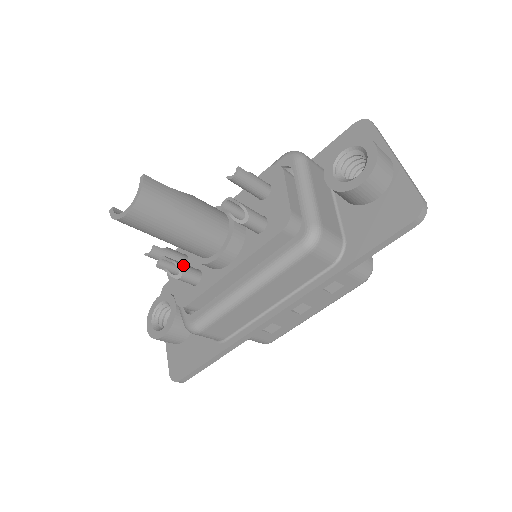
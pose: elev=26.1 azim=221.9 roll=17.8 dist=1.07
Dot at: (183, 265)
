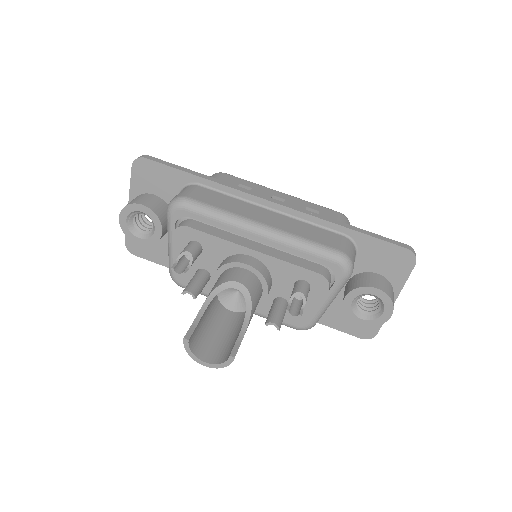
Dot at: occluded
